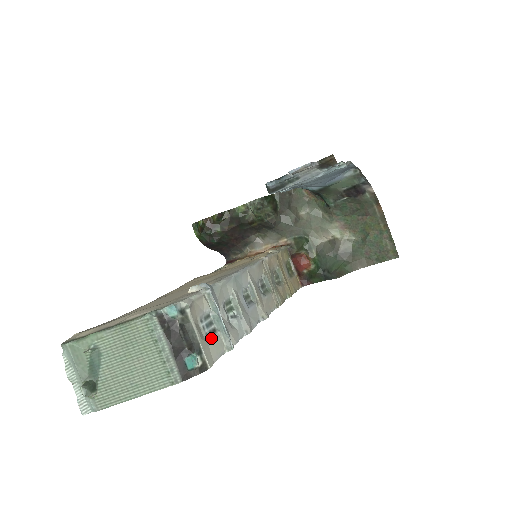
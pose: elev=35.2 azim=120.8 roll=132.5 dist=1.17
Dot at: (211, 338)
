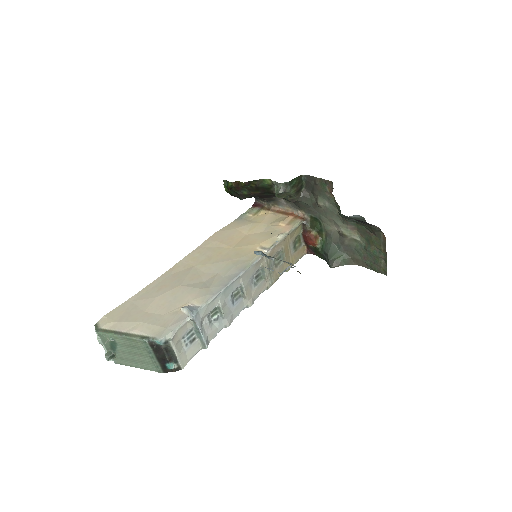
Dot at: (189, 346)
